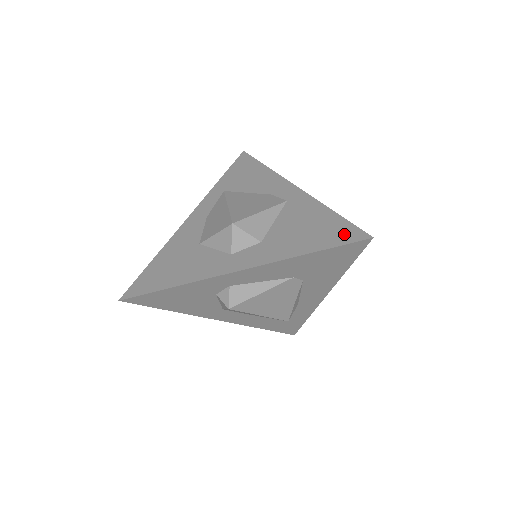
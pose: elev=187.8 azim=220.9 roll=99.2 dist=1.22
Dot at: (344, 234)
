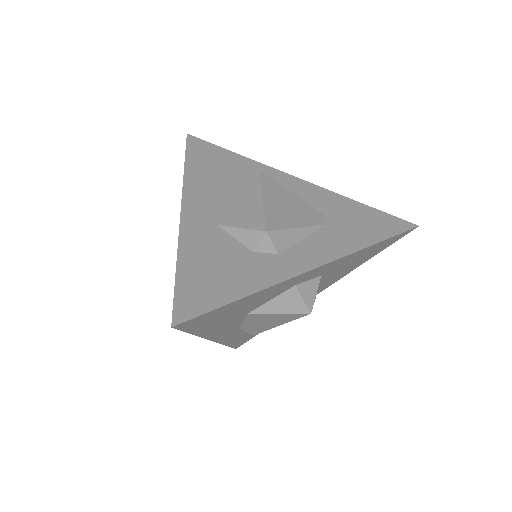
Dot at: occluded
